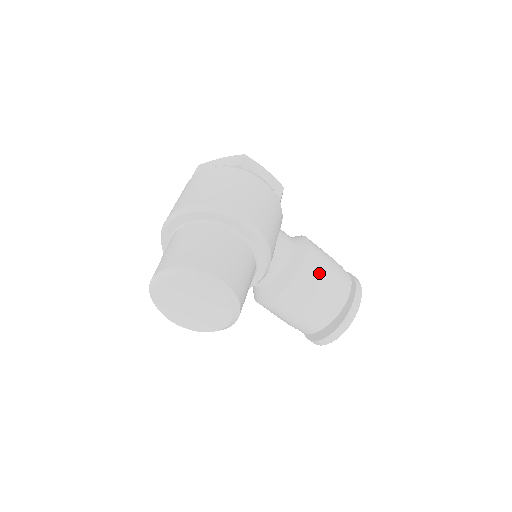
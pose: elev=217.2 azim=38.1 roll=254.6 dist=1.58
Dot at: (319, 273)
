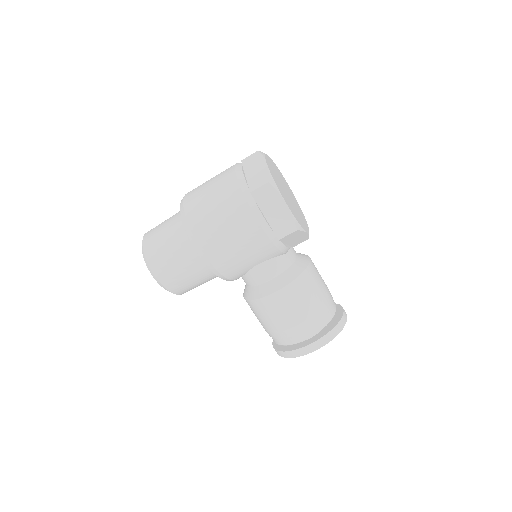
Dot at: (271, 314)
